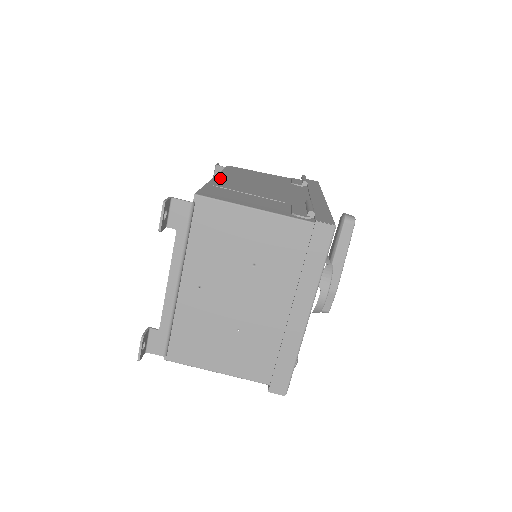
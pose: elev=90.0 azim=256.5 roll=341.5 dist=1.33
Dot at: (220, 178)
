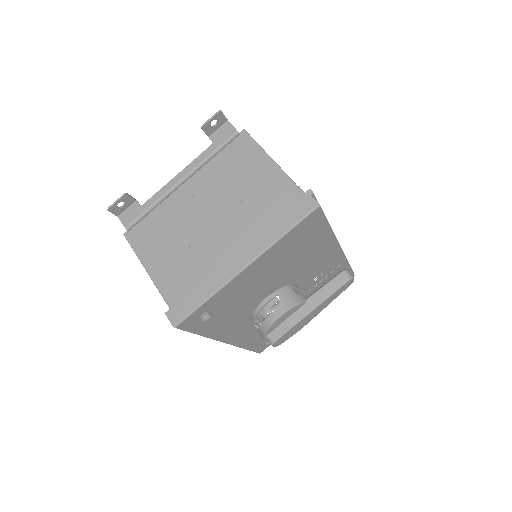
Dot at: occluded
